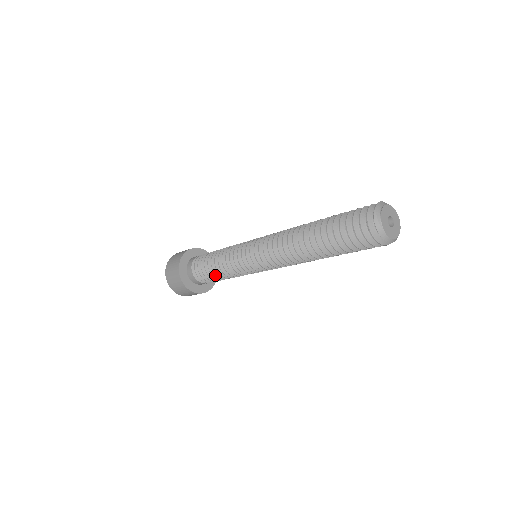
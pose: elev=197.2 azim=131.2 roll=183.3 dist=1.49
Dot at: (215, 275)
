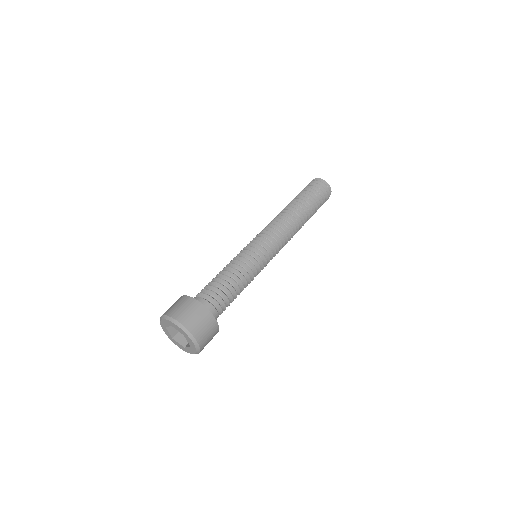
Dot at: (231, 285)
